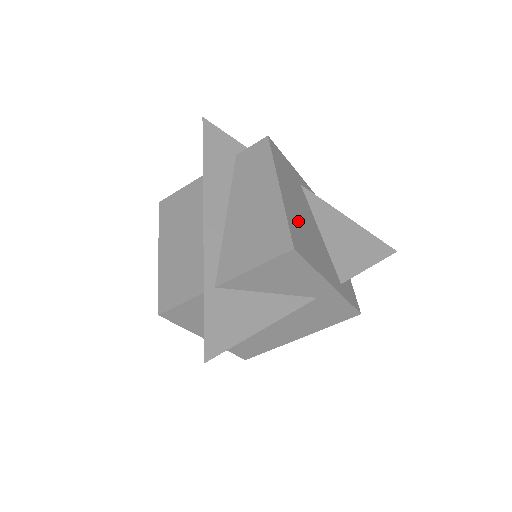
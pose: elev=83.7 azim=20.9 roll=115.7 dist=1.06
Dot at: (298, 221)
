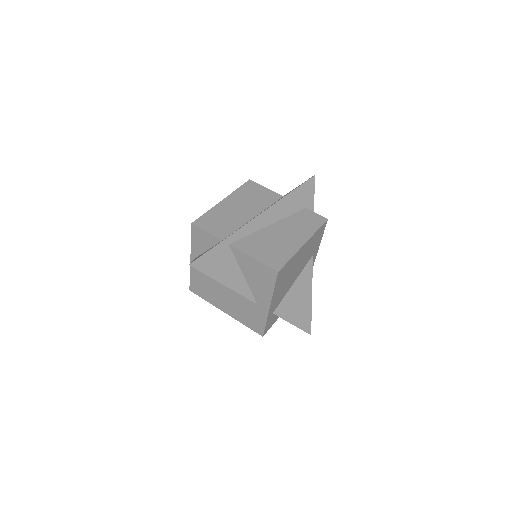
Dot at: (293, 266)
